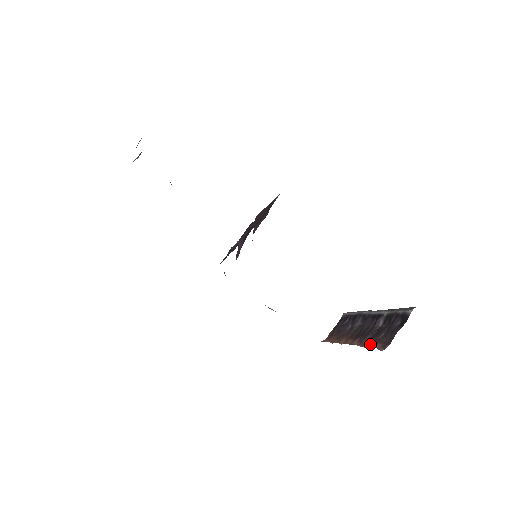
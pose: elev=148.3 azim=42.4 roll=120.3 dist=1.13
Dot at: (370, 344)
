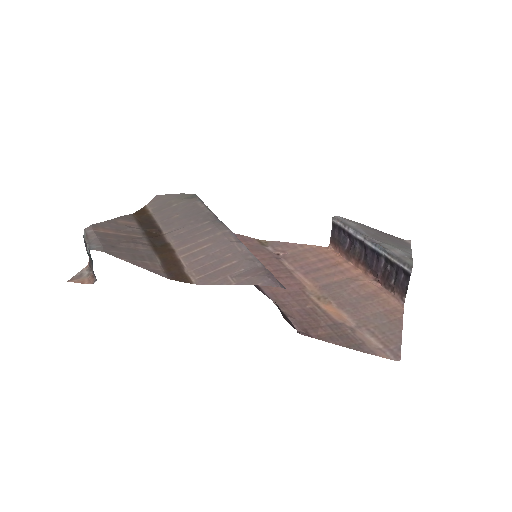
Dot at: (386, 287)
